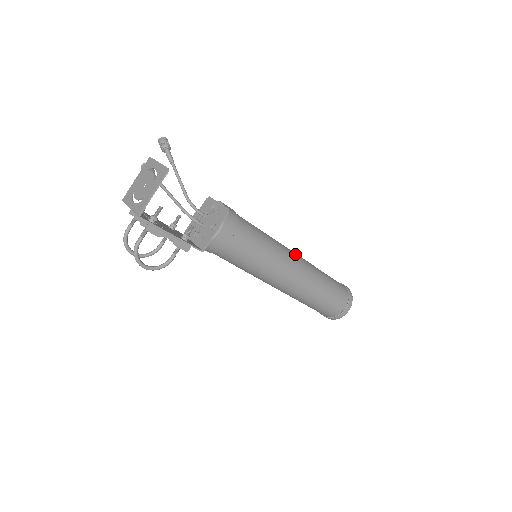
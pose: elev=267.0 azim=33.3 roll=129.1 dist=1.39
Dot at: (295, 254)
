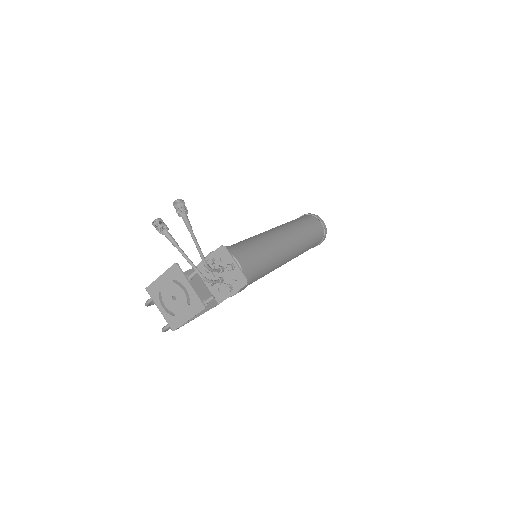
Dot at: (290, 243)
